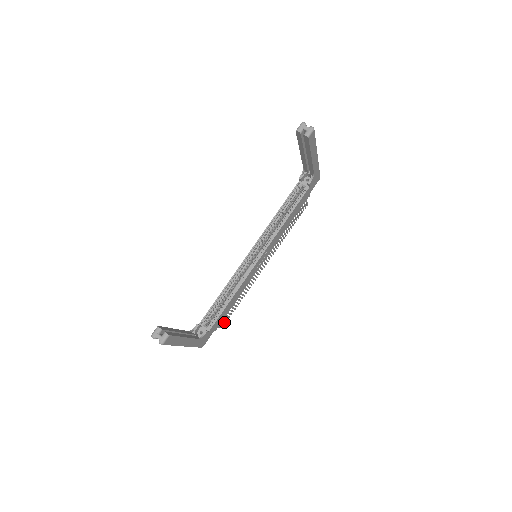
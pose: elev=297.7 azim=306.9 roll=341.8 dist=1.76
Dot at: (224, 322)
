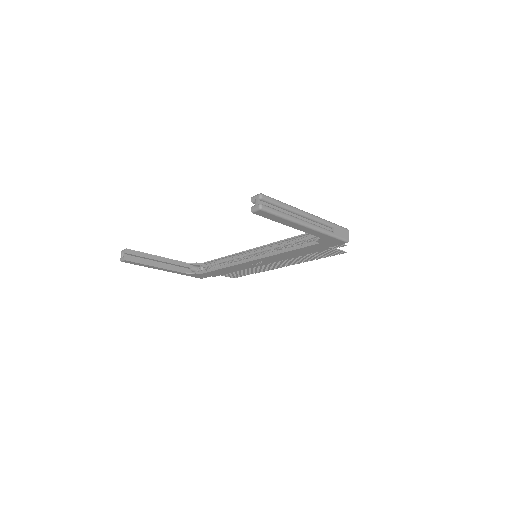
Dot at: (233, 276)
